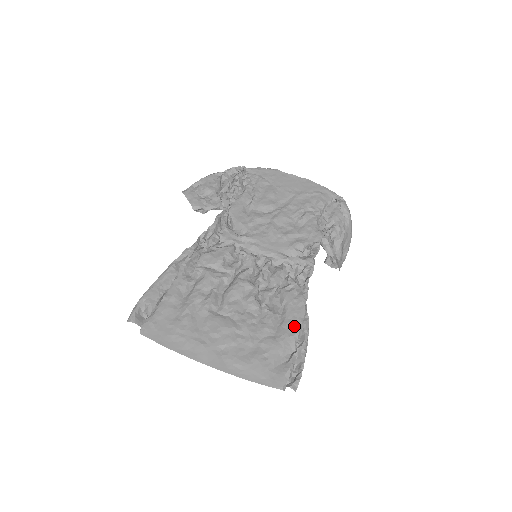
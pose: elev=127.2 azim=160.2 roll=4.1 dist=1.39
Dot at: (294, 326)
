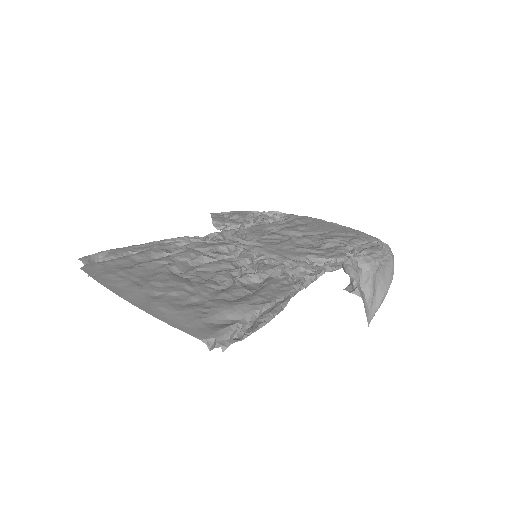
Dot at: (263, 300)
